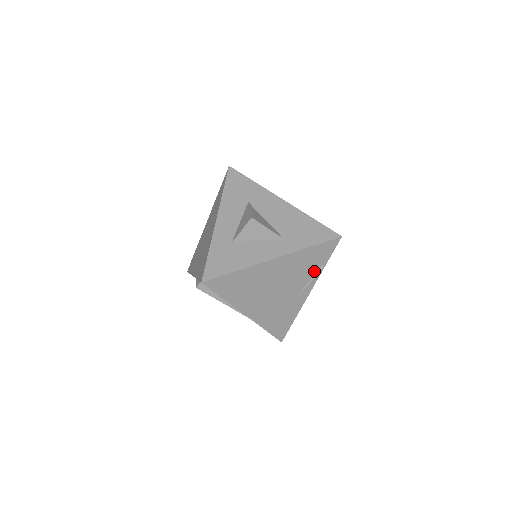
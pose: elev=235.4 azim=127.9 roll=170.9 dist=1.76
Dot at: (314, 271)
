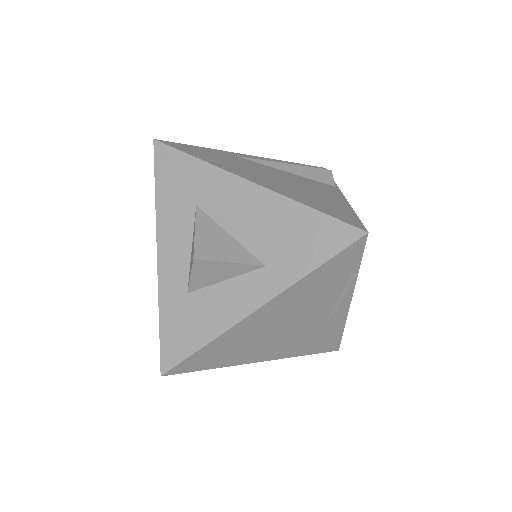
Dot at: (341, 285)
